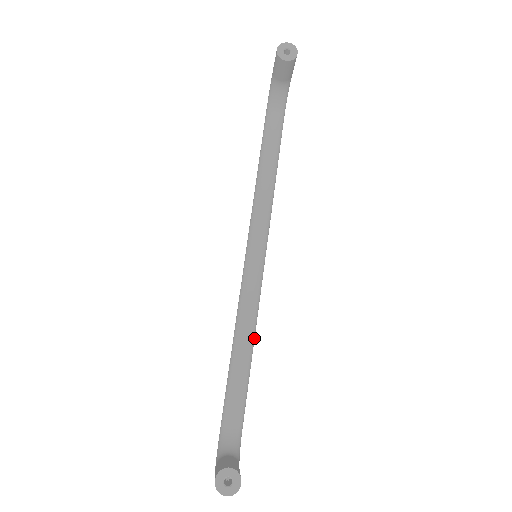
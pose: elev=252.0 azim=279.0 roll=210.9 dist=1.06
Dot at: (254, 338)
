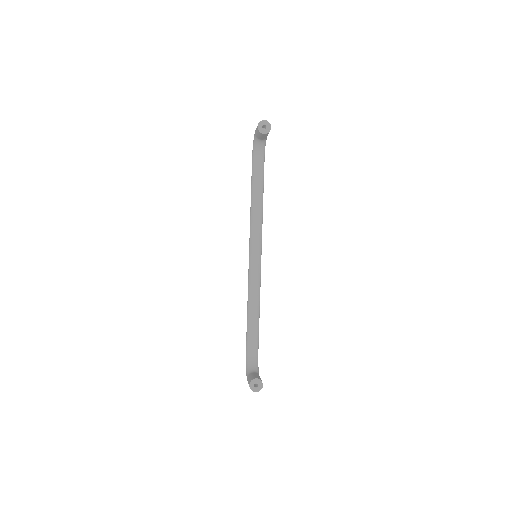
Dot at: occluded
